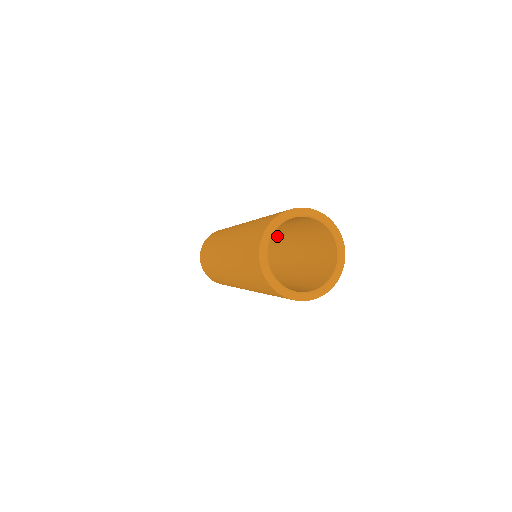
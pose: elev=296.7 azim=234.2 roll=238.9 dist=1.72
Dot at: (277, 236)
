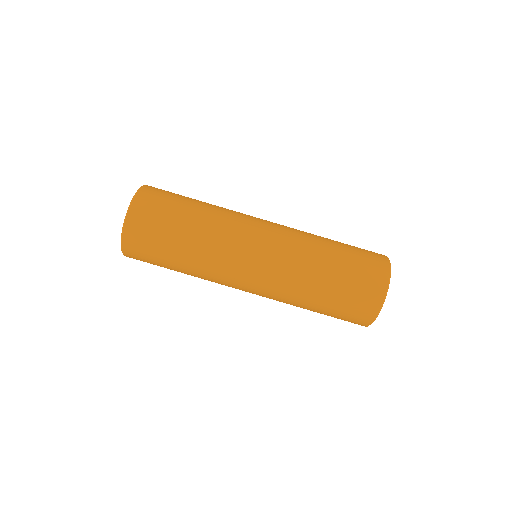
Dot at: occluded
